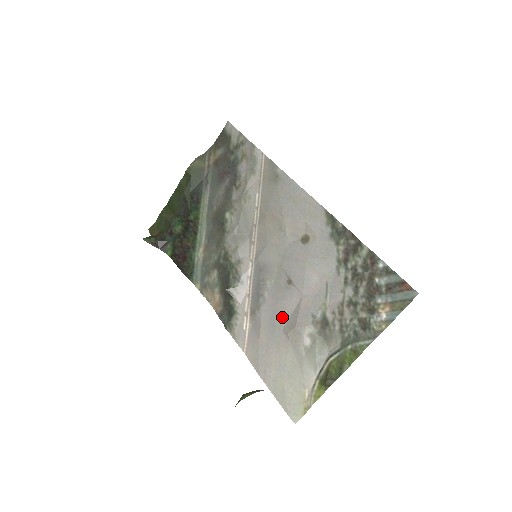
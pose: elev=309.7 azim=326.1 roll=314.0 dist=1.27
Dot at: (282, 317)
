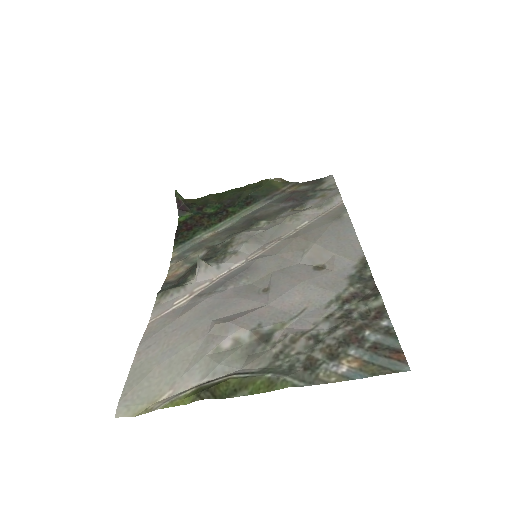
Dot at: (225, 310)
